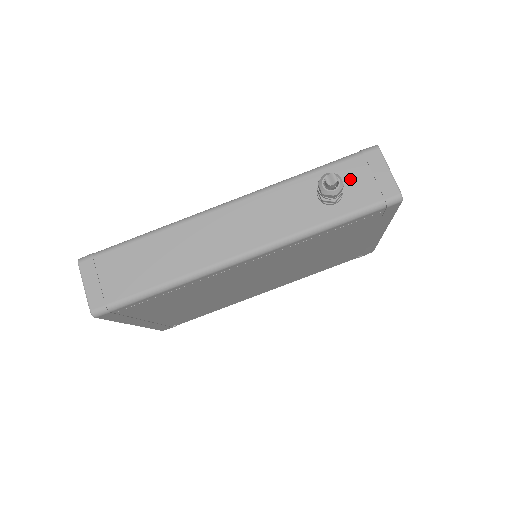
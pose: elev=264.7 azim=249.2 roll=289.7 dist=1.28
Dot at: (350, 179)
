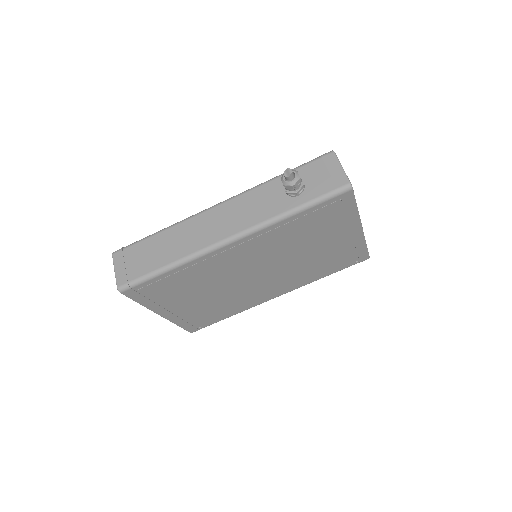
Dot at: (311, 176)
